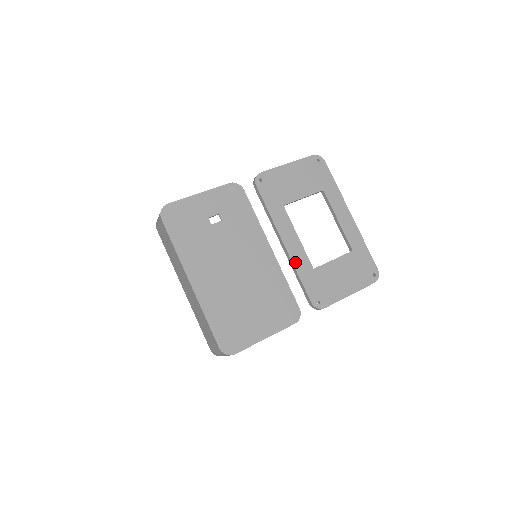
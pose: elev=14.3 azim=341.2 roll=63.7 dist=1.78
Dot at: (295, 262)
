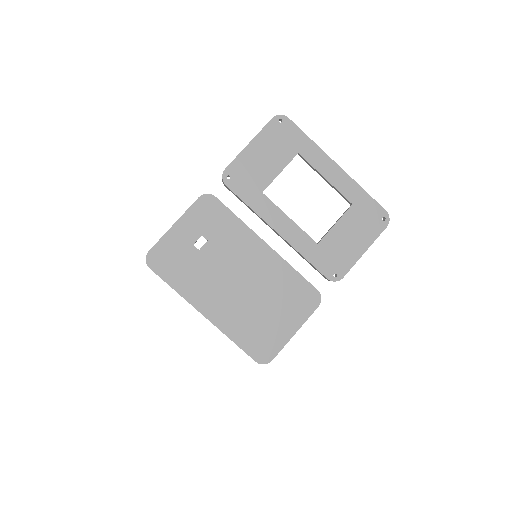
Dot at: (296, 246)
